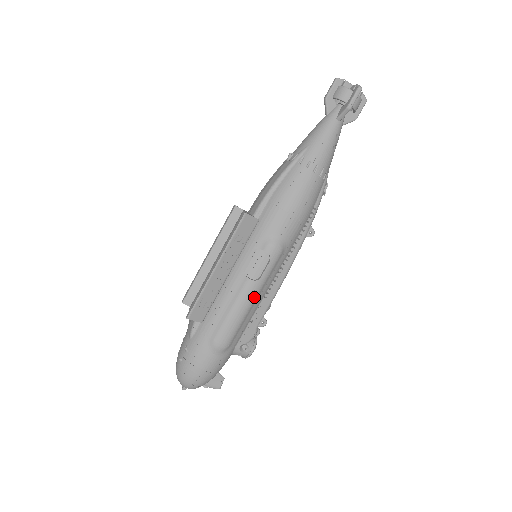
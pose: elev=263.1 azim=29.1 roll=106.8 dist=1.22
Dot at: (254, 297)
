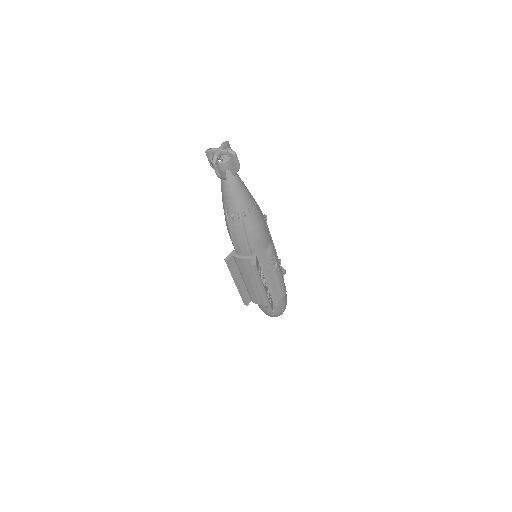
Dot at: occluded
